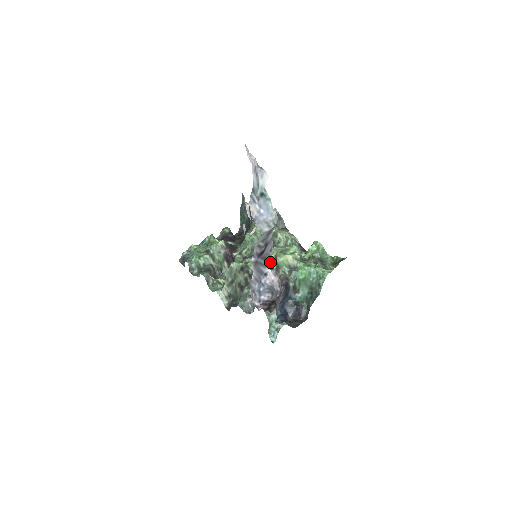
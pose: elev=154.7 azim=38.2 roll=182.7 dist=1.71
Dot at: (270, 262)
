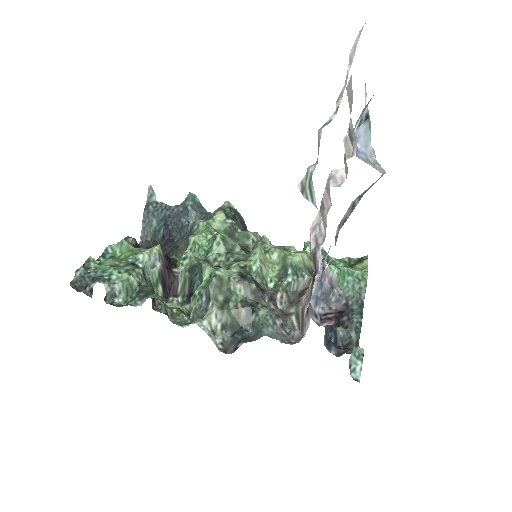
Dot at: (271, 267)
